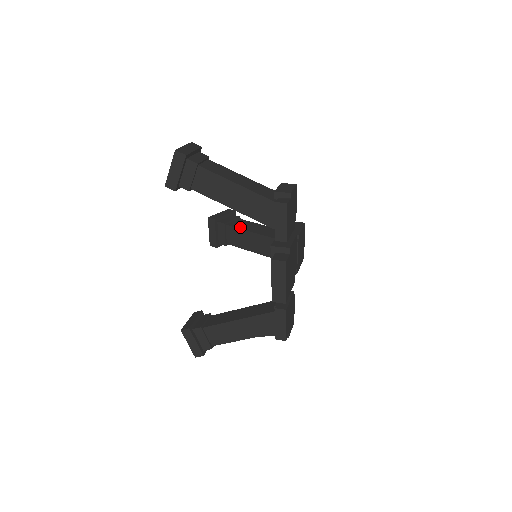
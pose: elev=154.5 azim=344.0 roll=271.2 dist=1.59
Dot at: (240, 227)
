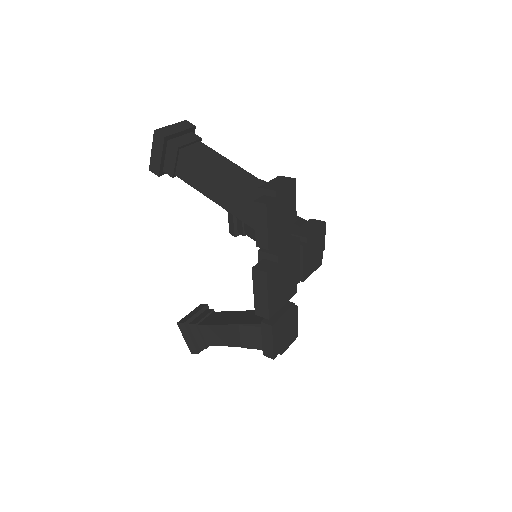
Dot at: occluded
